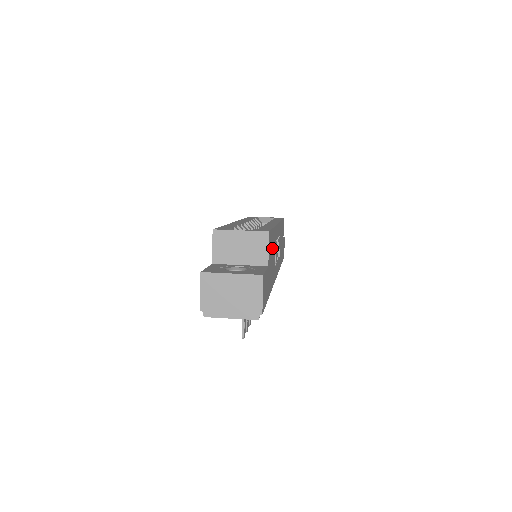
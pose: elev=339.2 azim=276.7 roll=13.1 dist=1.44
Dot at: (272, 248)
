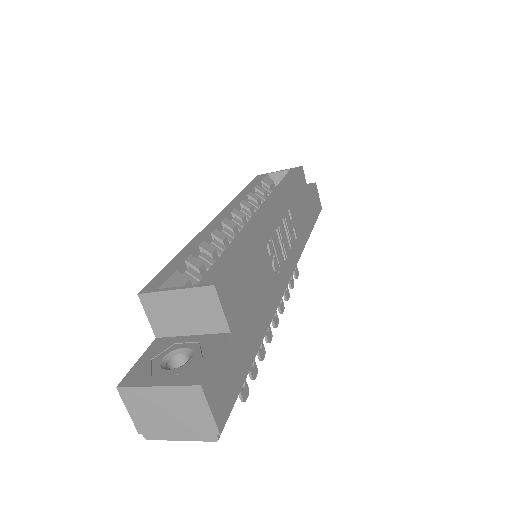
Dot at: (247, 279)
